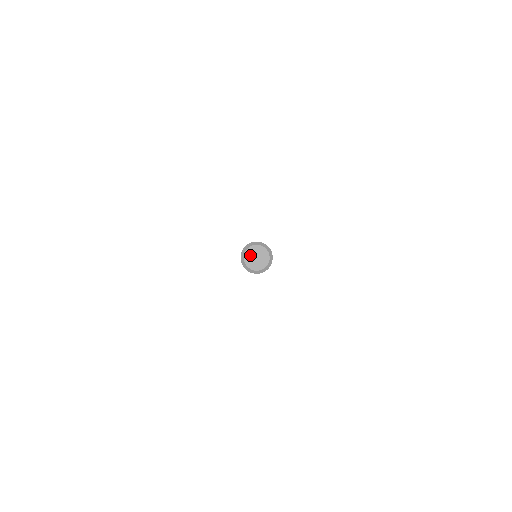
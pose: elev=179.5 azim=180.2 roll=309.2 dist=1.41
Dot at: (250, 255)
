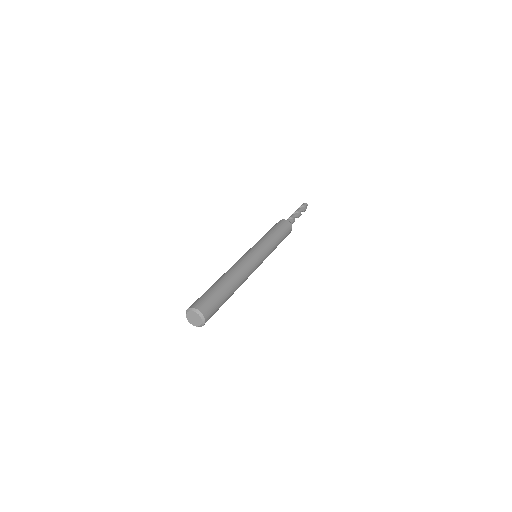
Dot at: (190, 316)
